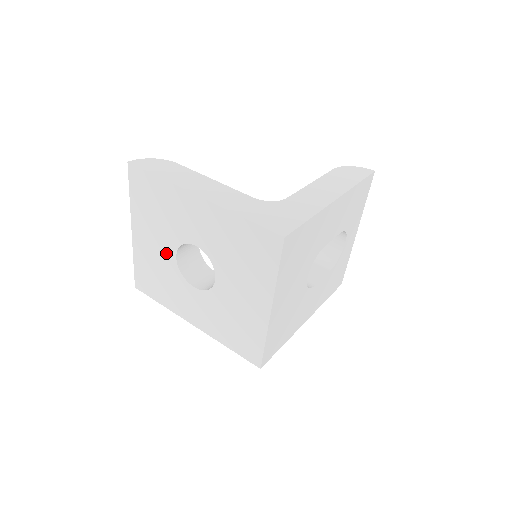
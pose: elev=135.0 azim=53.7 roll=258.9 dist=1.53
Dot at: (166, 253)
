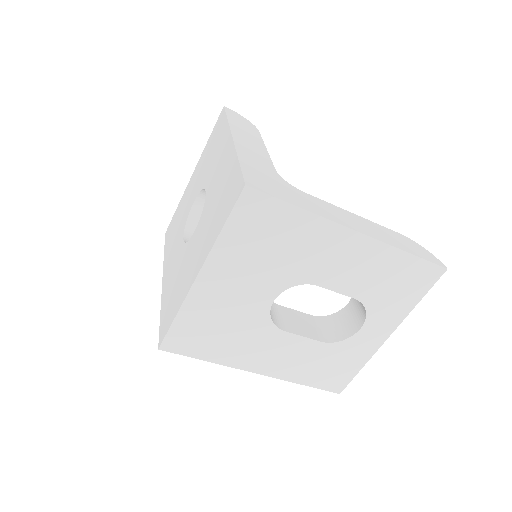
Dot at: (192, 198)
